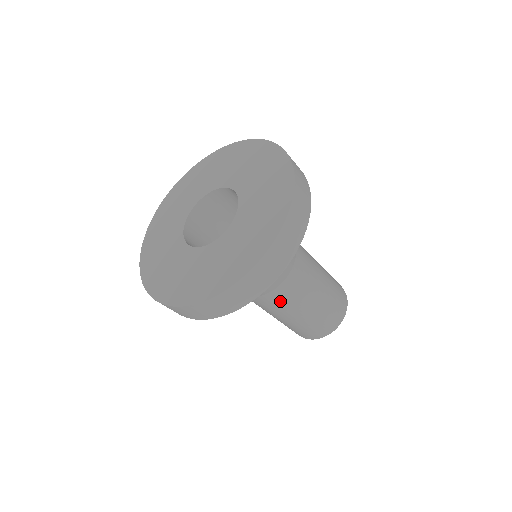
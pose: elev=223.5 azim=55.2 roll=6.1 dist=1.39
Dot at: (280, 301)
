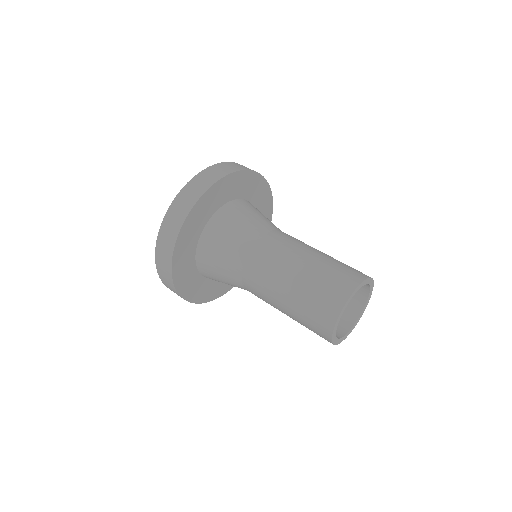
Dot at: (263, 265)
